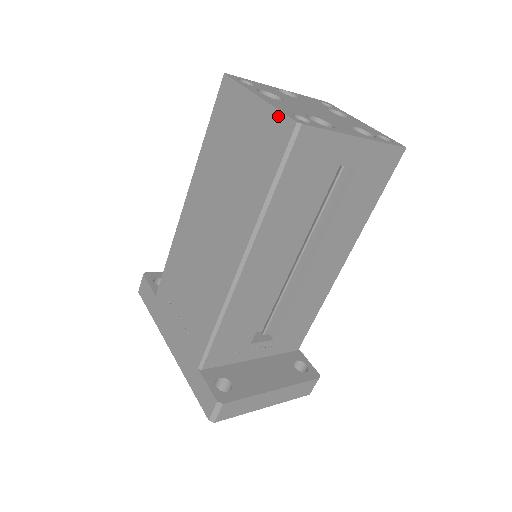
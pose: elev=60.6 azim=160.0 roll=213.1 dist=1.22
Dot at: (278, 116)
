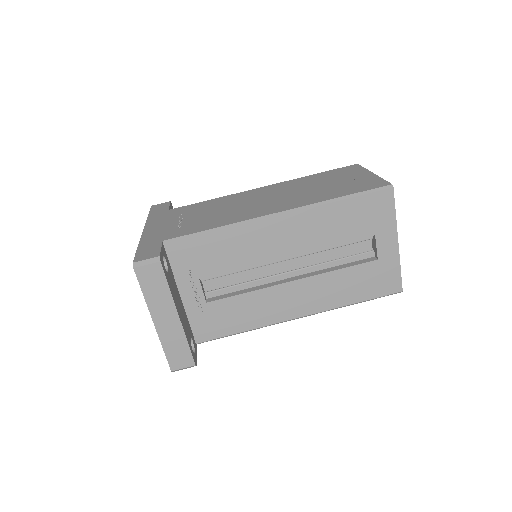
Dot at: (381, 180)
